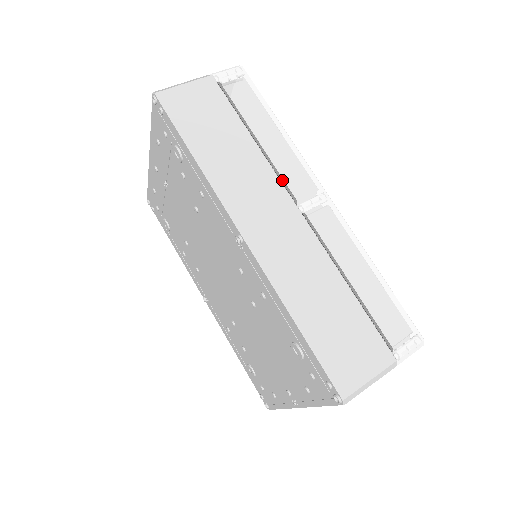
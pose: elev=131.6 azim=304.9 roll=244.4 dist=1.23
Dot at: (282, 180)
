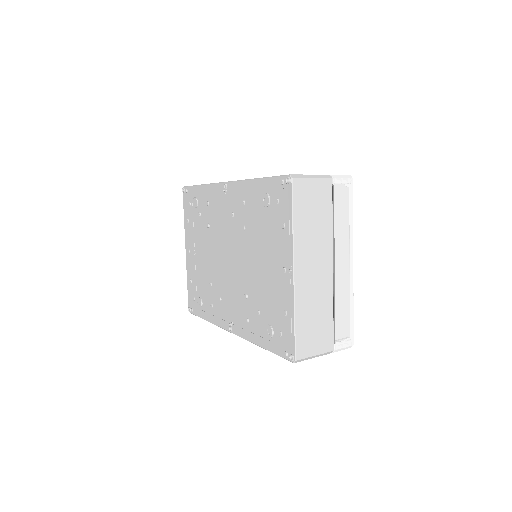
Dot at: occluded
